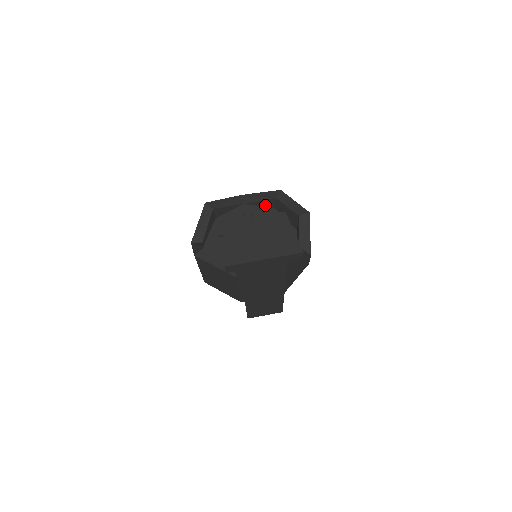
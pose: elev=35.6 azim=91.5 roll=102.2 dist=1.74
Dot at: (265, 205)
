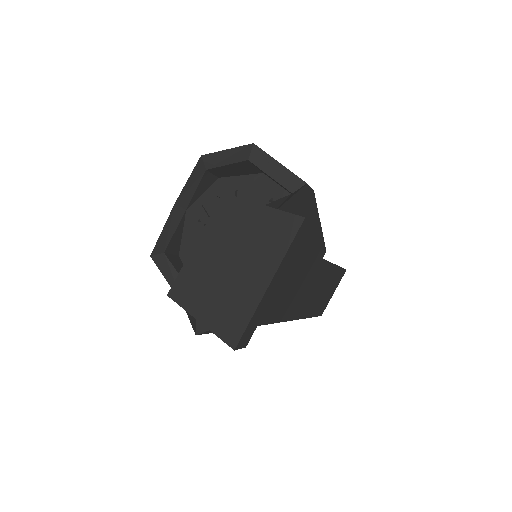
Dot at: (206, 187)
